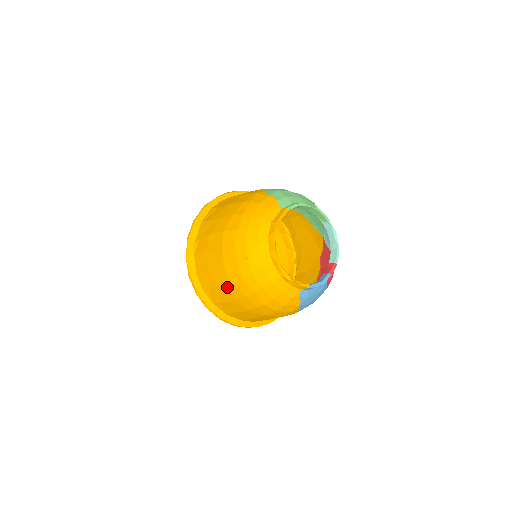
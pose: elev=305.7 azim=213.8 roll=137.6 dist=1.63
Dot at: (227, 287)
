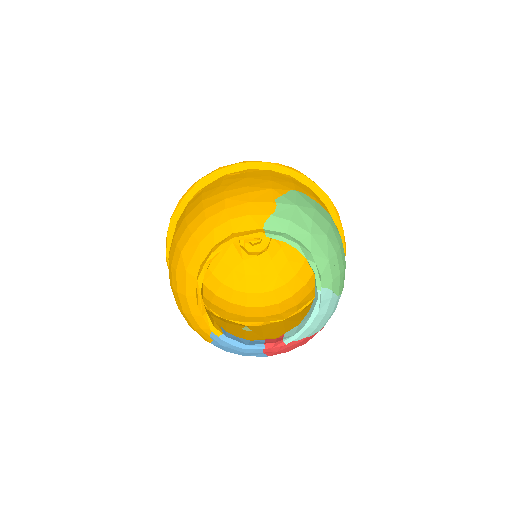
Dot at: occluded
